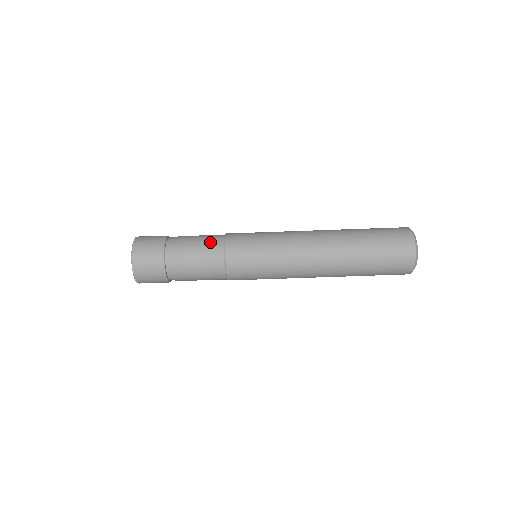
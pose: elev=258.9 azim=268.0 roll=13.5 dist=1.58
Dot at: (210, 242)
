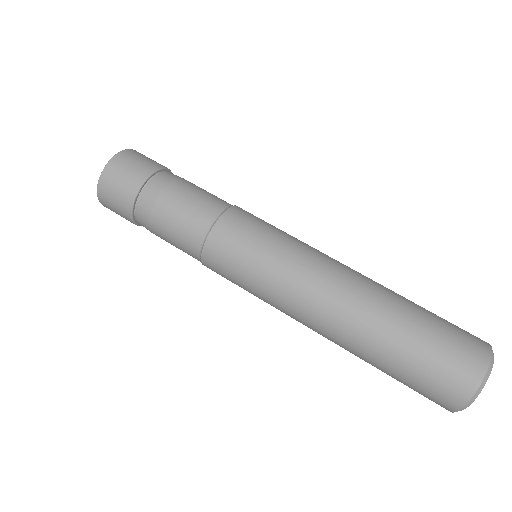
Dot at: occluded
